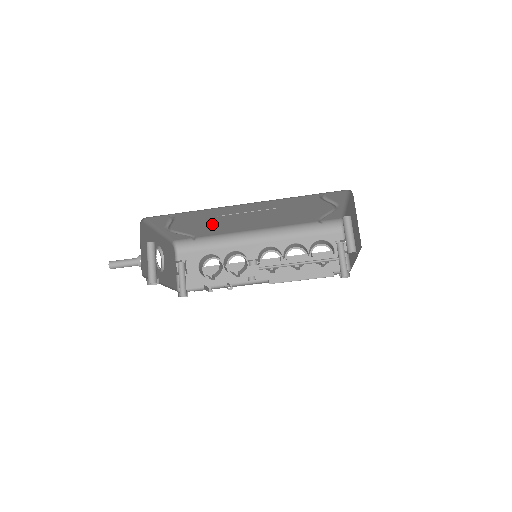
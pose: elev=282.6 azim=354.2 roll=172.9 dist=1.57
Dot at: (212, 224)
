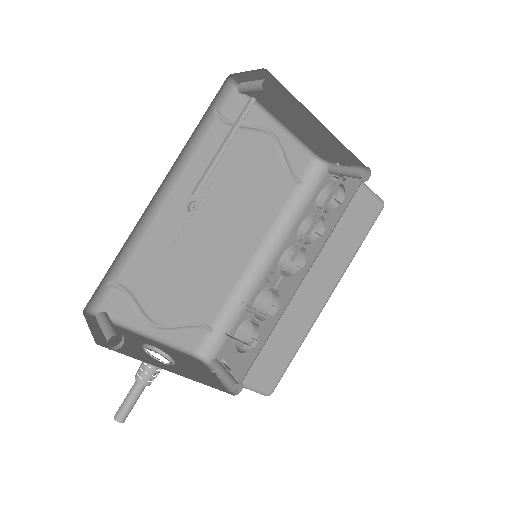
Dot at: (189, 276)
